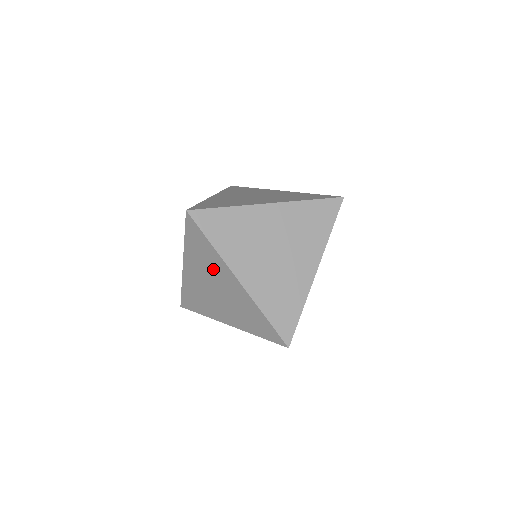
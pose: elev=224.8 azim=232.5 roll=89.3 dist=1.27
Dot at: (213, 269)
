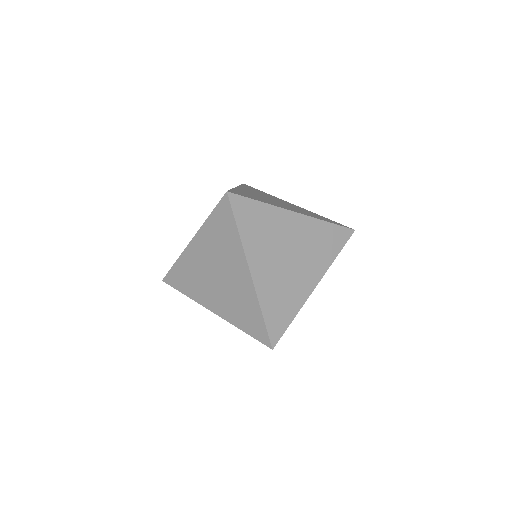
Dot at: (226, 254)
